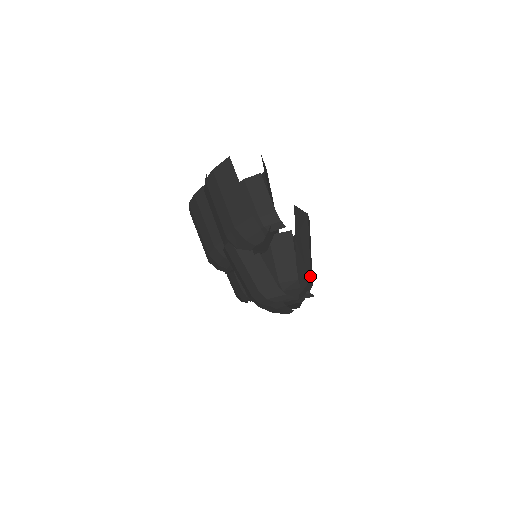
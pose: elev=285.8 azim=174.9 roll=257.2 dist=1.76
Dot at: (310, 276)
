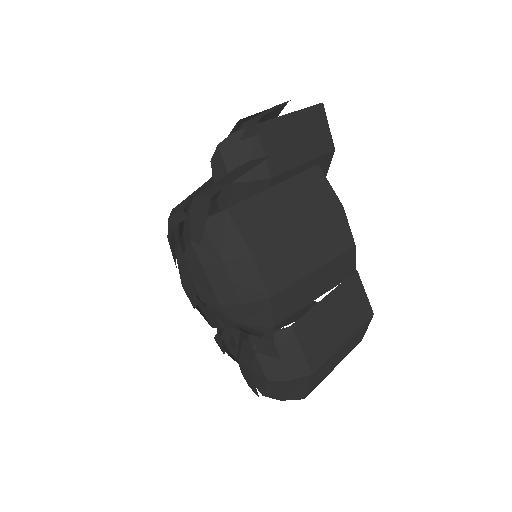
Dot at: (258, 251)
